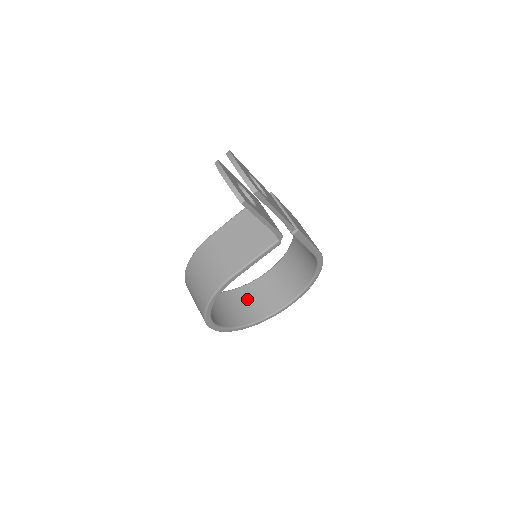
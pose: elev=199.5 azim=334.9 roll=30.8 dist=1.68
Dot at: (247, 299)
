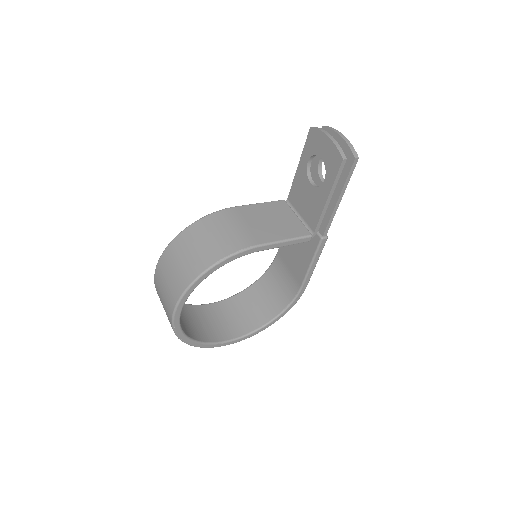
Dot at: (191, 317)
